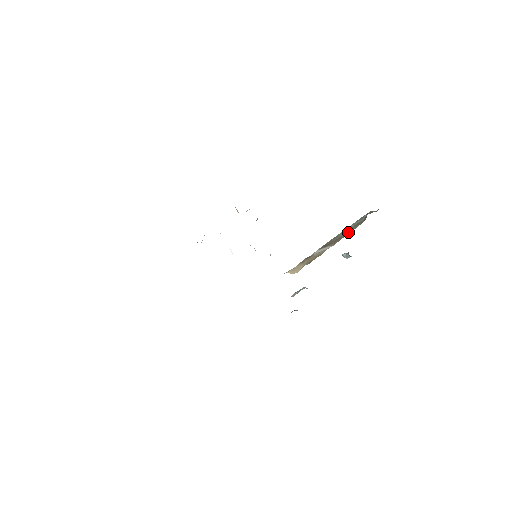
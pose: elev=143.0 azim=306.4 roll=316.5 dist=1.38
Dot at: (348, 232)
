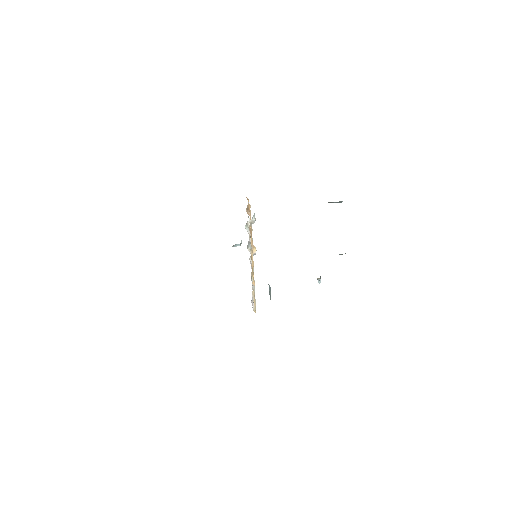
Dot at: occluded
